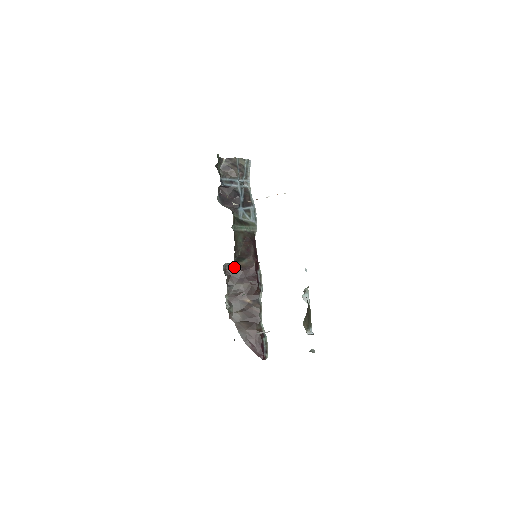
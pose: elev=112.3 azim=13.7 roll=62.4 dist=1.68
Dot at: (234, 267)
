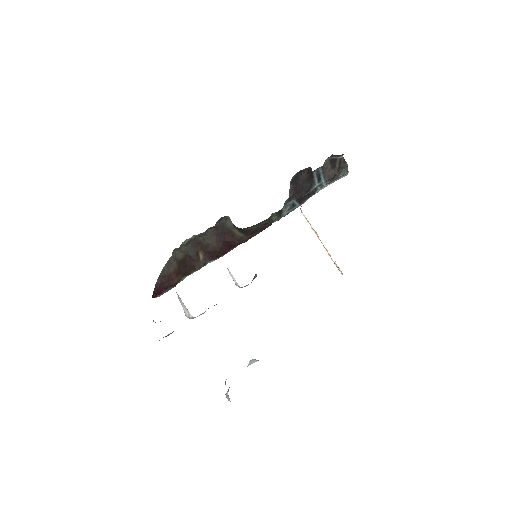
Dot at: (229, 226)
